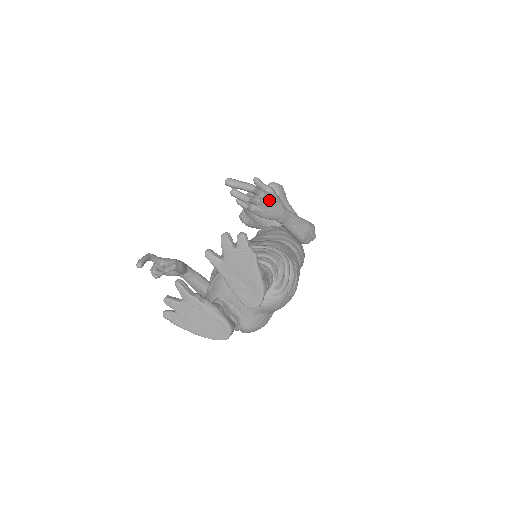
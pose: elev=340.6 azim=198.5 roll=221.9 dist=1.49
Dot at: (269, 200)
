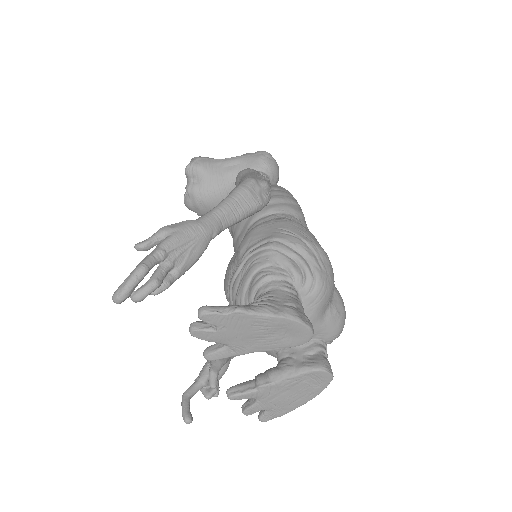
Dot at: (175, 245)
